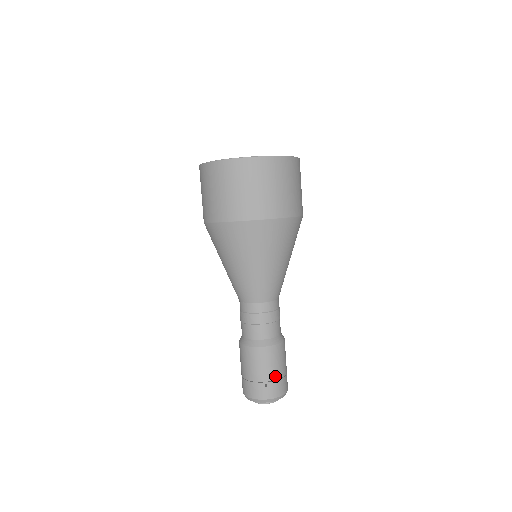
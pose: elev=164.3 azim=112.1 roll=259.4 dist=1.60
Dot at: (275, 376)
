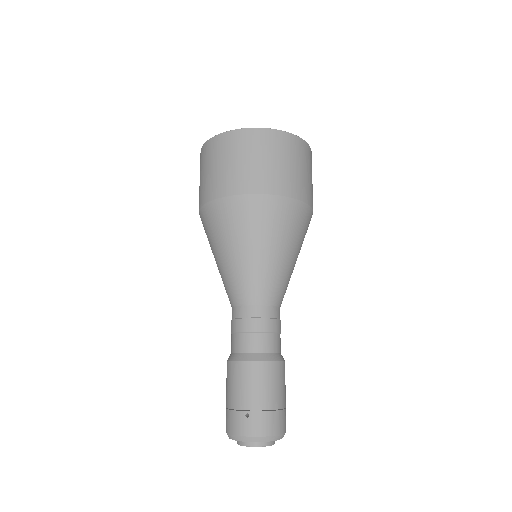
Dot at: (261, 405)
